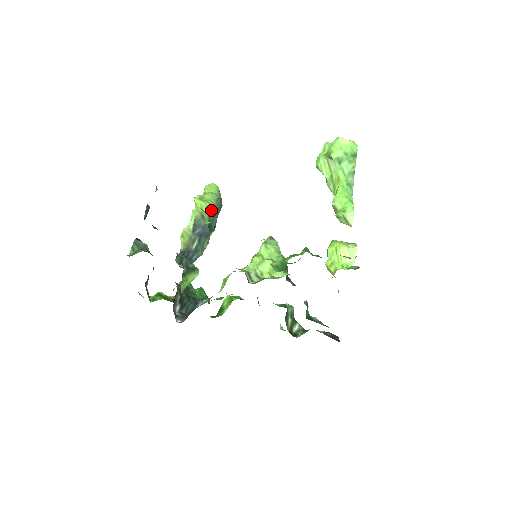
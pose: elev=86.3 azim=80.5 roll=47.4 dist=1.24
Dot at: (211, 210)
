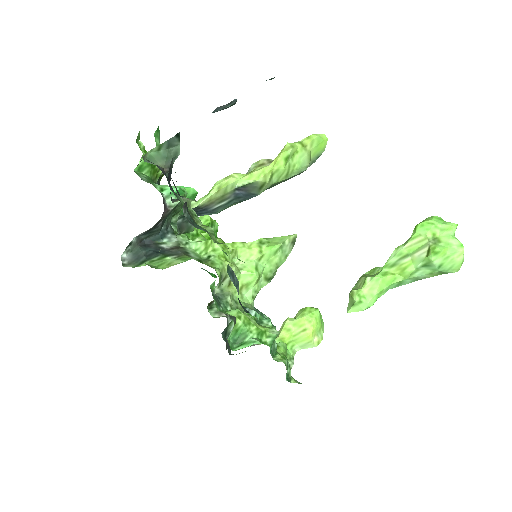
Dot at: (280, 181)
